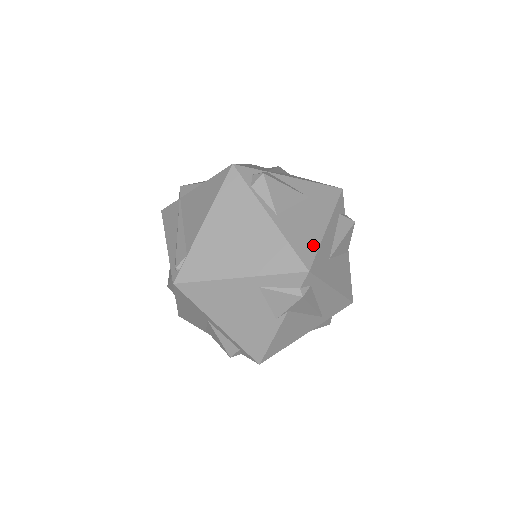
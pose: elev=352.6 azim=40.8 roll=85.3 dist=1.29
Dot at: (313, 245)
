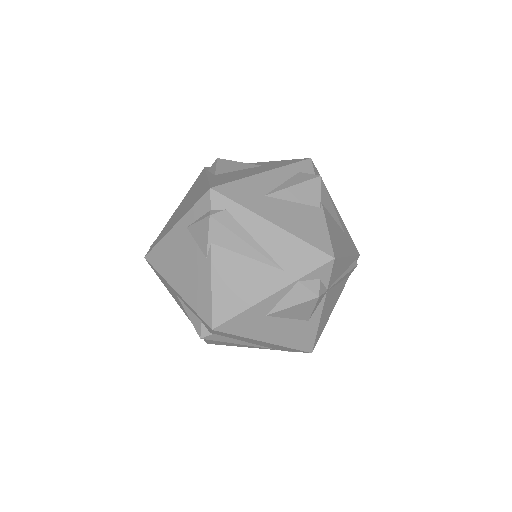
Dot at: (234, 179)
